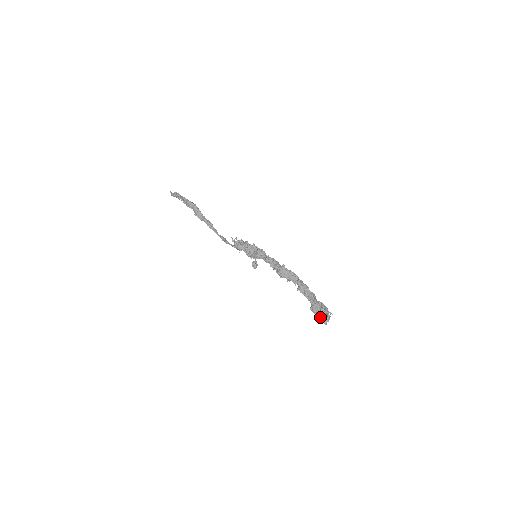
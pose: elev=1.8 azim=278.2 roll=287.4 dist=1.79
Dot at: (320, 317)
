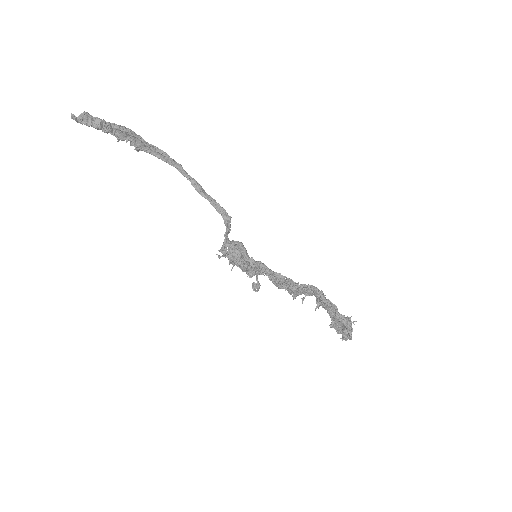
Dot at: (340, 333)
